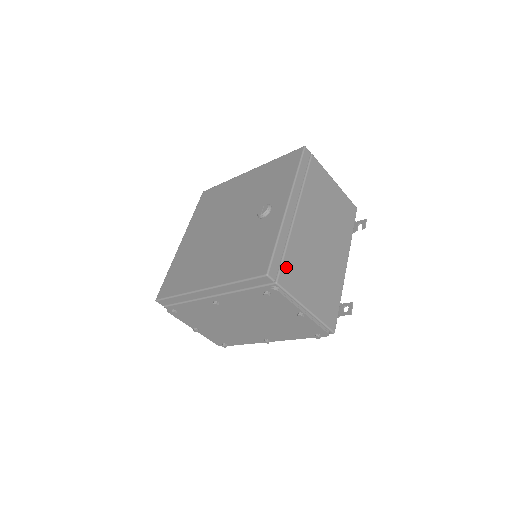
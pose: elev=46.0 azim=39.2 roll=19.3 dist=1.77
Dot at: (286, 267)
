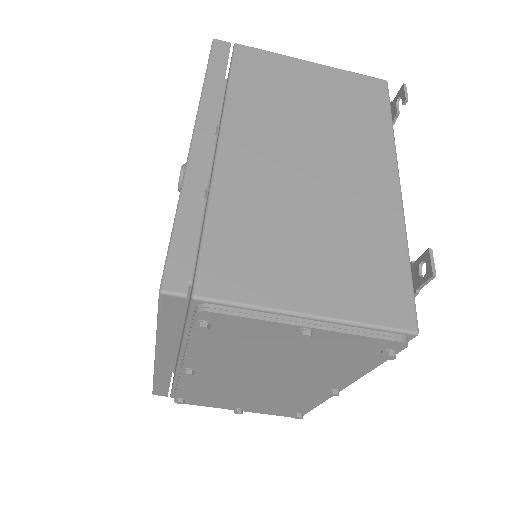
Dot at: (215, 254)
